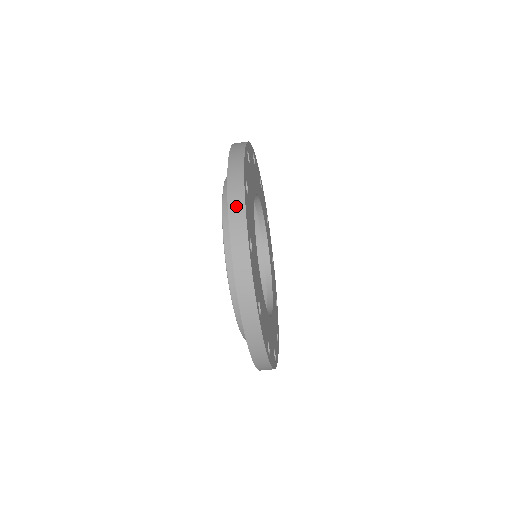
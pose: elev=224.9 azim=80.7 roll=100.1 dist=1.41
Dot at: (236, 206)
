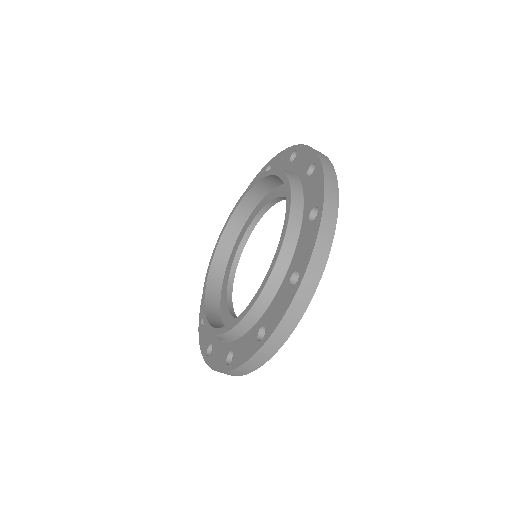
Dot at: occluded
